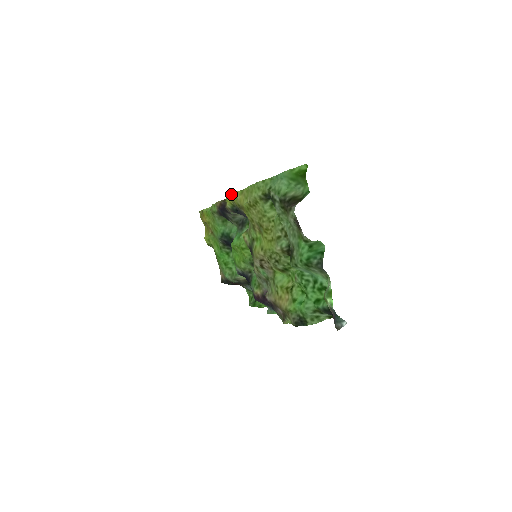
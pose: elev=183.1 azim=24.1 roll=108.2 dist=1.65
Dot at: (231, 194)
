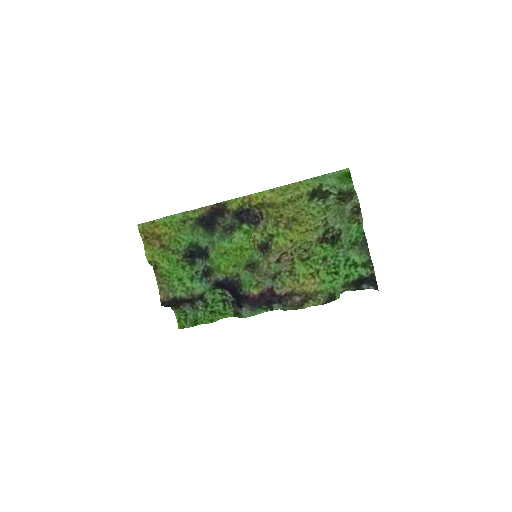
Dot at: (255, 193)
